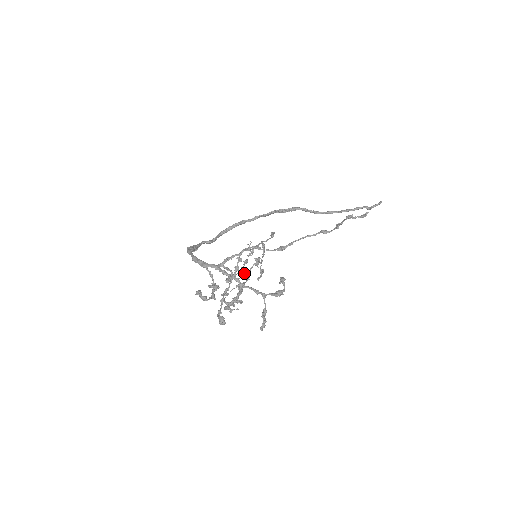
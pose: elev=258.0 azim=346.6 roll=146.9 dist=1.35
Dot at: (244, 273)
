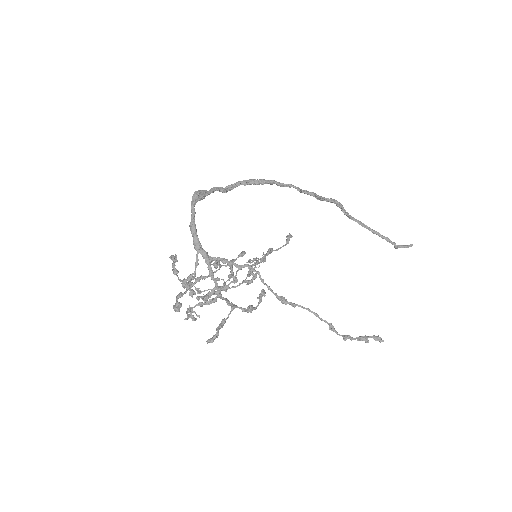
Dot at: (232, 268)
